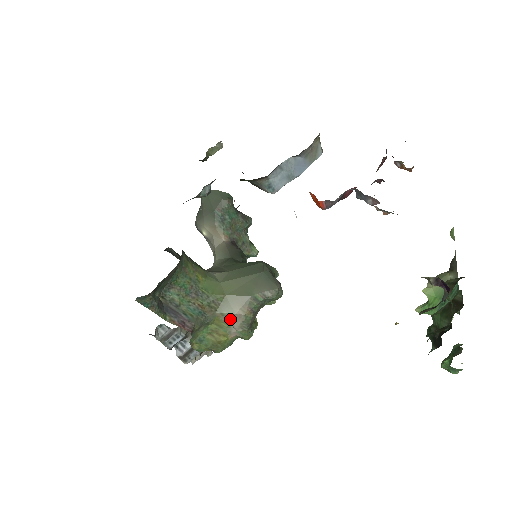
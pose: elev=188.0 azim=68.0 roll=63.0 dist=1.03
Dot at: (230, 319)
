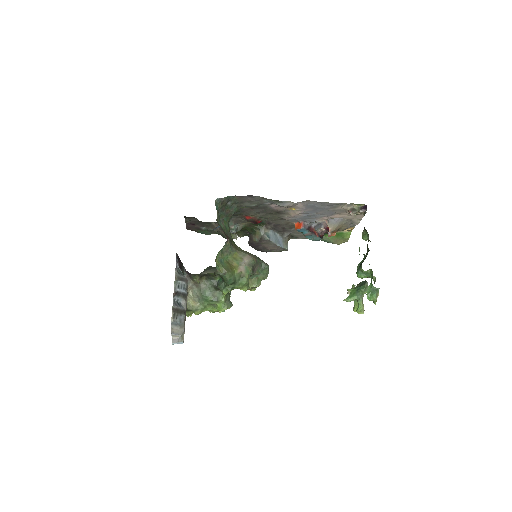
Dot at: (244, 256)
